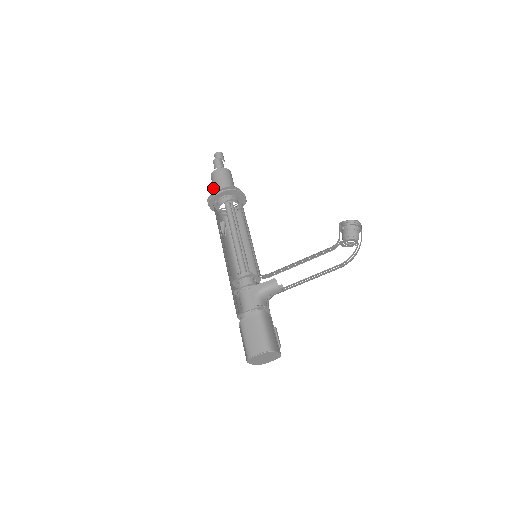
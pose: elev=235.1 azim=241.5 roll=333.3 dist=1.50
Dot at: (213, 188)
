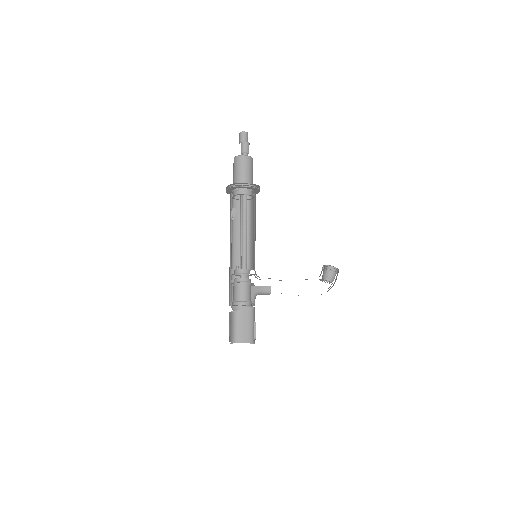
Dot at: (236, 171)
